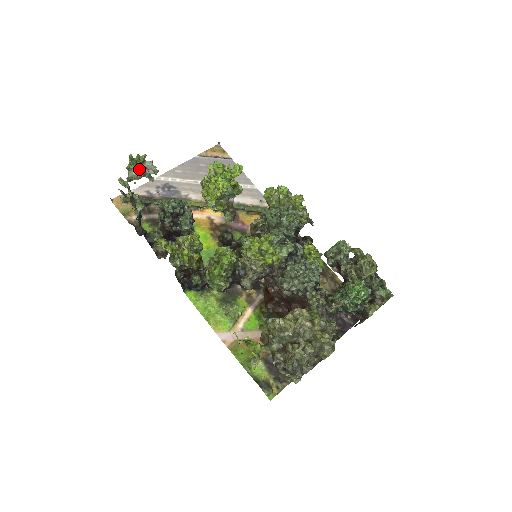
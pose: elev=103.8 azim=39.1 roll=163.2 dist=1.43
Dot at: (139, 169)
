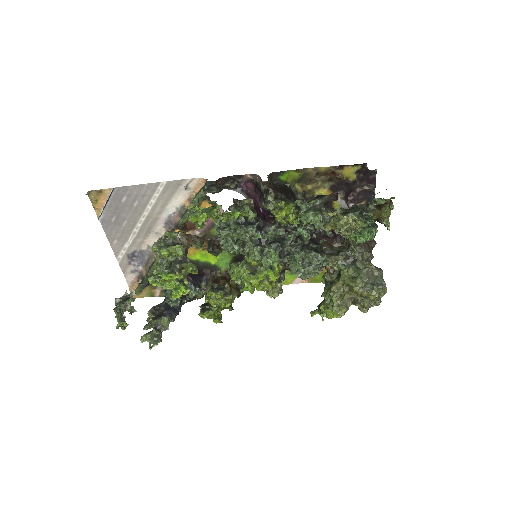
Dot at: (124, 308)
